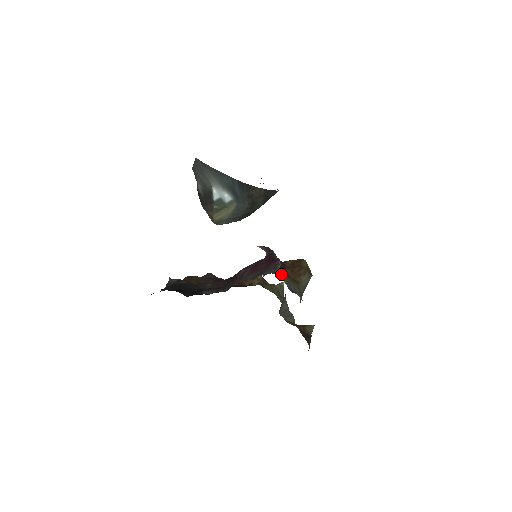
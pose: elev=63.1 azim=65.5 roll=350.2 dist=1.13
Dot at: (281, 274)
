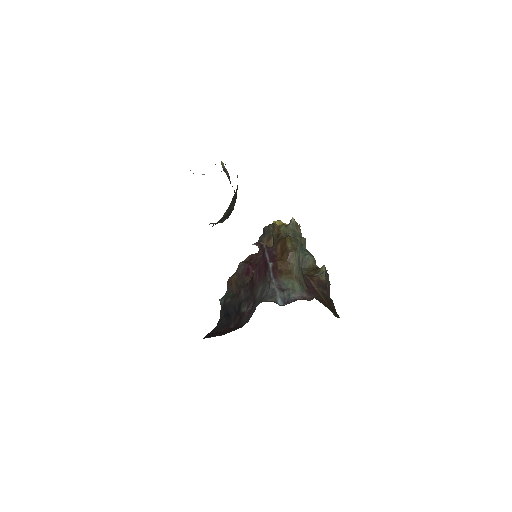
Dot at: (274, 289)
